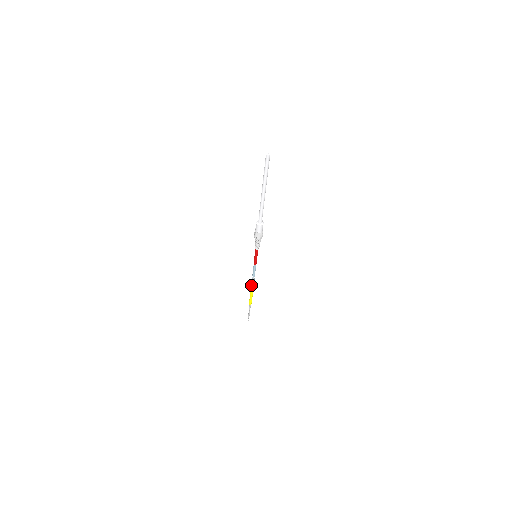
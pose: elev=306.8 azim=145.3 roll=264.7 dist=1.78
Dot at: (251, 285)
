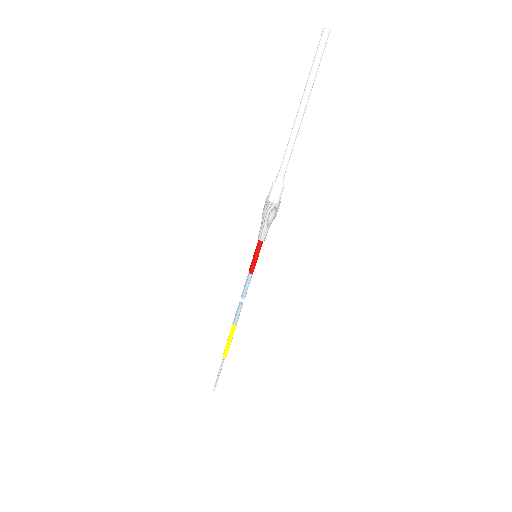
Dot at: occluded
